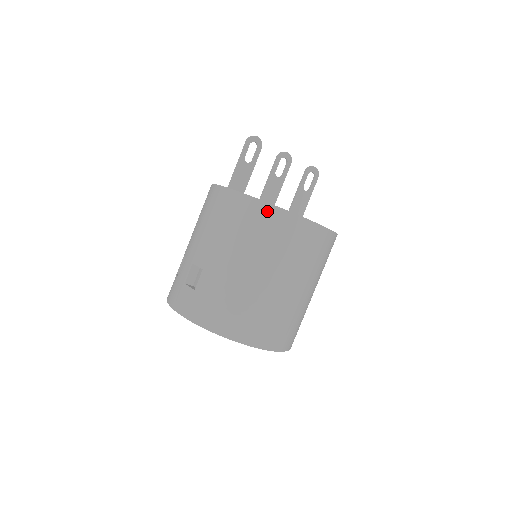
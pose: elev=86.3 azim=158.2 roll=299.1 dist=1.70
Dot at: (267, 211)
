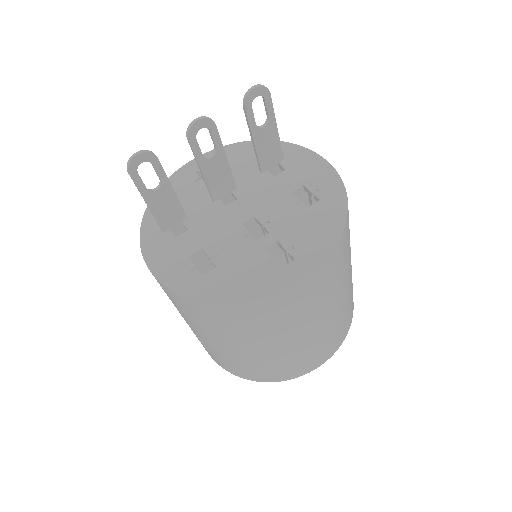
Dot at: (235, 310)
